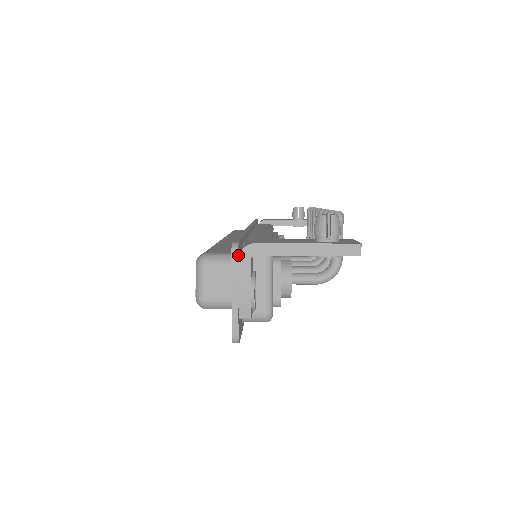
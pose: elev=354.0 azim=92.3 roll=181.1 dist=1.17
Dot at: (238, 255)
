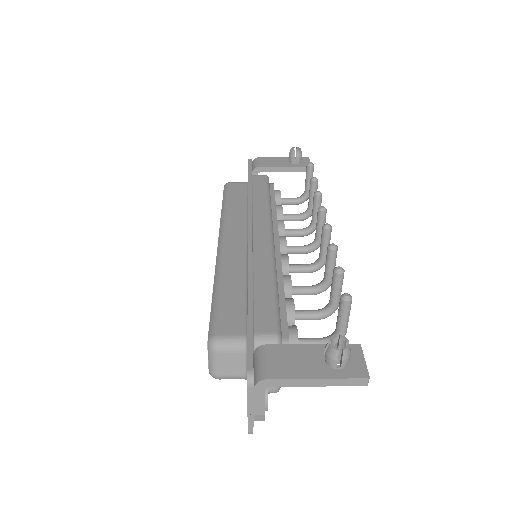
Dot at: (253, 383)
